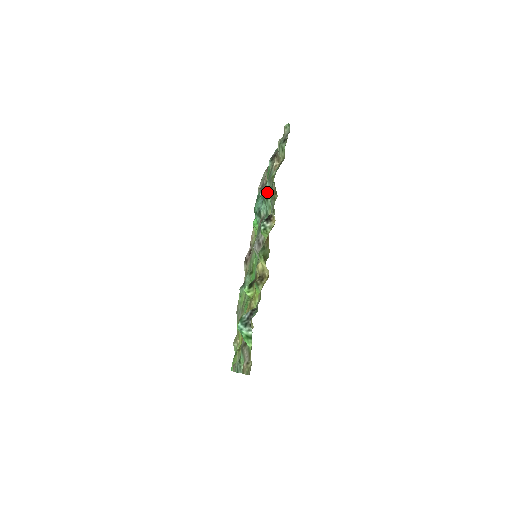
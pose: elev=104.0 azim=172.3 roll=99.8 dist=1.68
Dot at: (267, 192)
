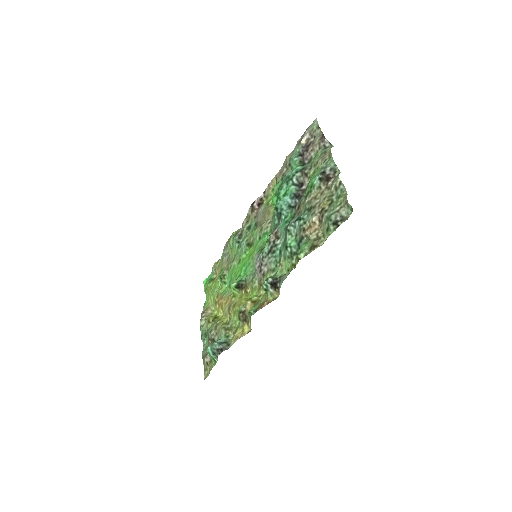
Dot at: (292, 232)
